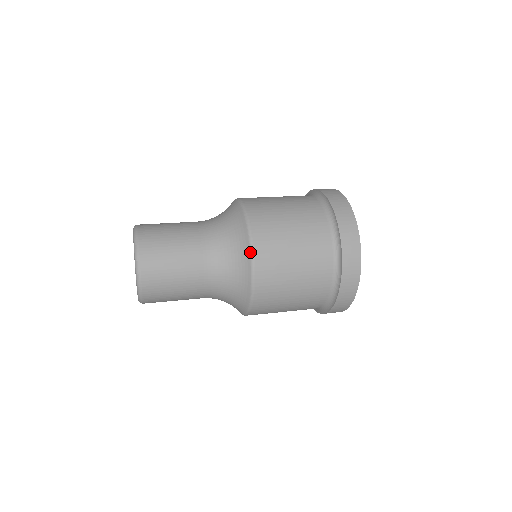
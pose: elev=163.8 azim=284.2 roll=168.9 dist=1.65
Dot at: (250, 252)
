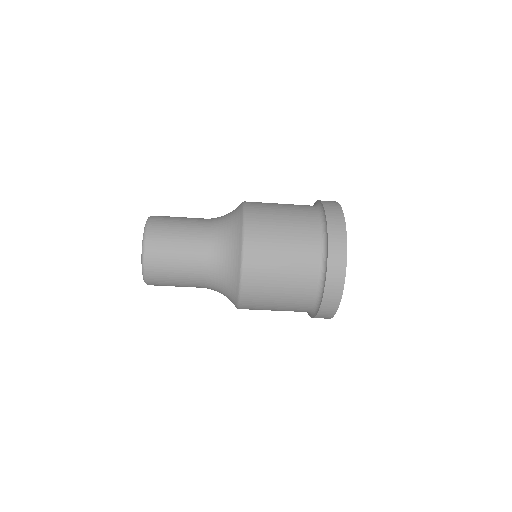
Dot at: occluded
